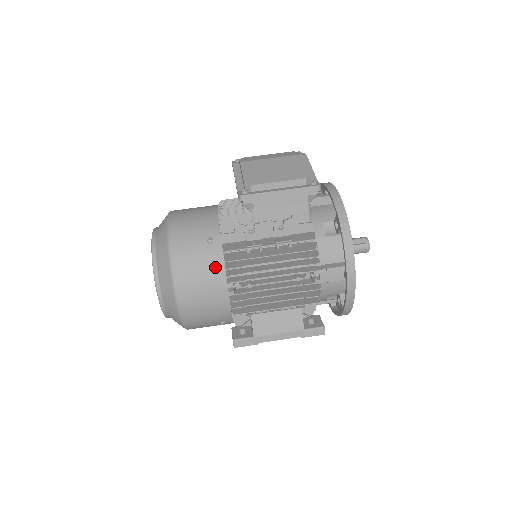
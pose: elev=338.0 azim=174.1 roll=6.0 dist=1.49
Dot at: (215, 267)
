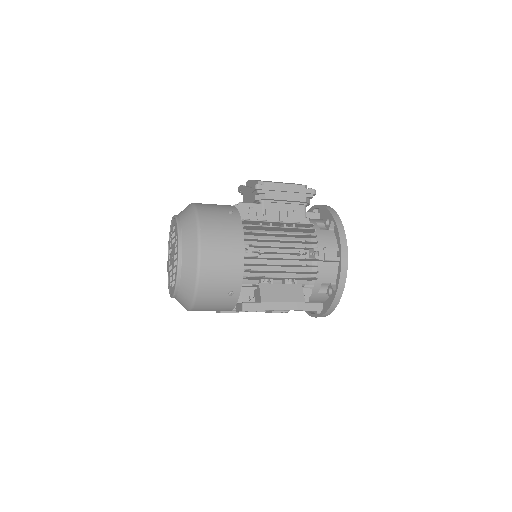
Dot at: (235, 229)
